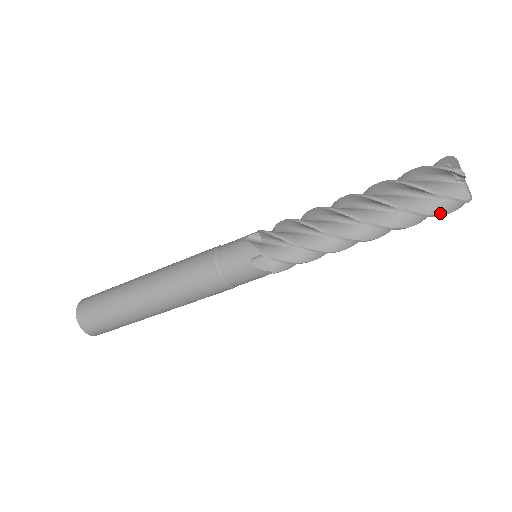
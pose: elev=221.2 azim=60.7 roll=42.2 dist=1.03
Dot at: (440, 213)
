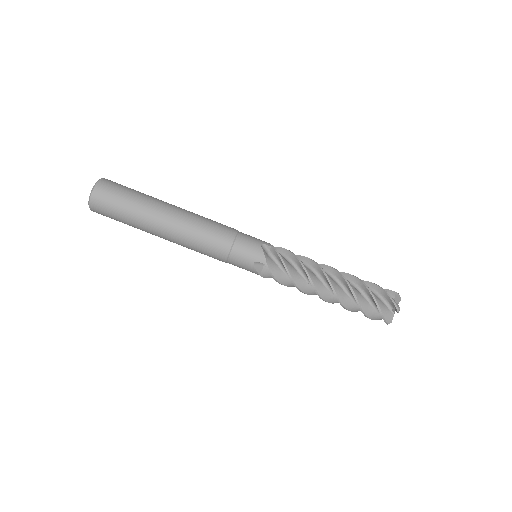
Dot at: (371, 318)
